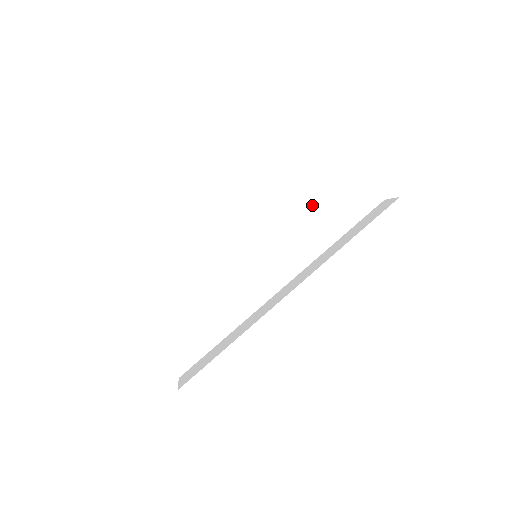
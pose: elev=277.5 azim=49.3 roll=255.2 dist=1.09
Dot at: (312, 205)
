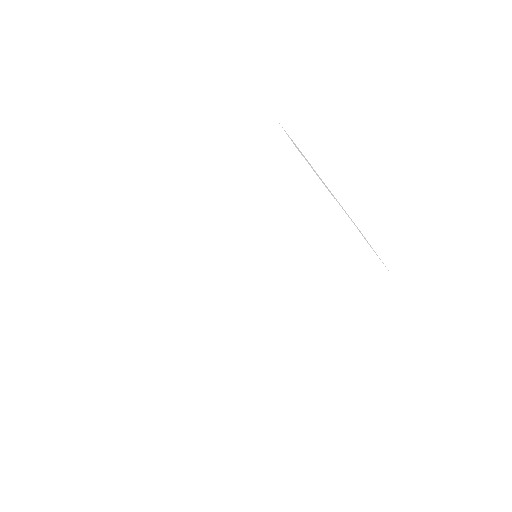
Dot at: occluded
